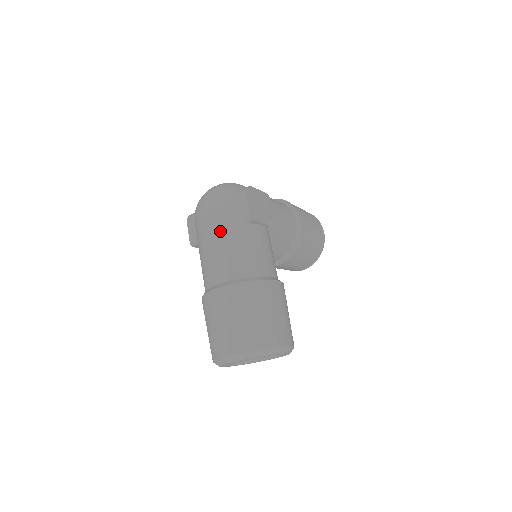
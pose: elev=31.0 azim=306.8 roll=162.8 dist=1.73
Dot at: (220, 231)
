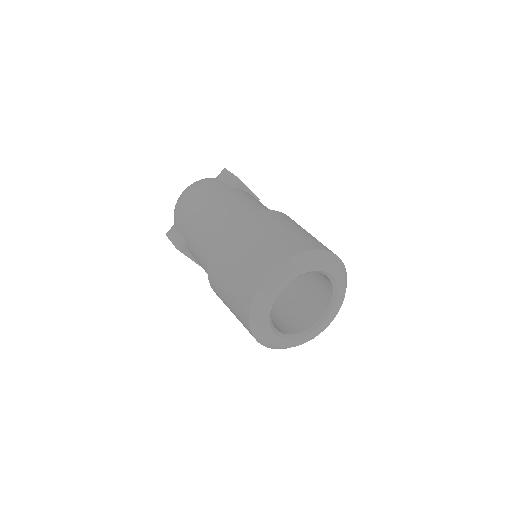
Dot at: (209, 197)
